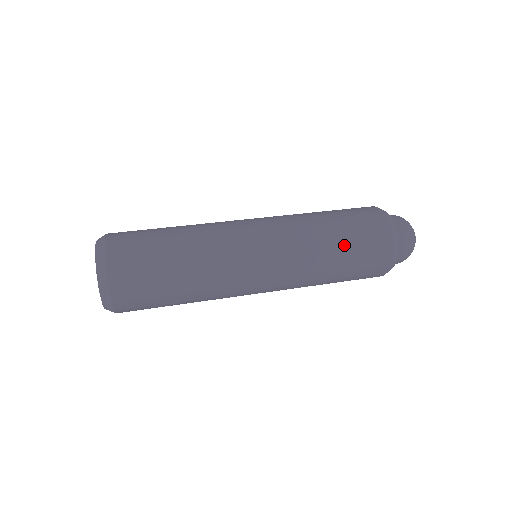
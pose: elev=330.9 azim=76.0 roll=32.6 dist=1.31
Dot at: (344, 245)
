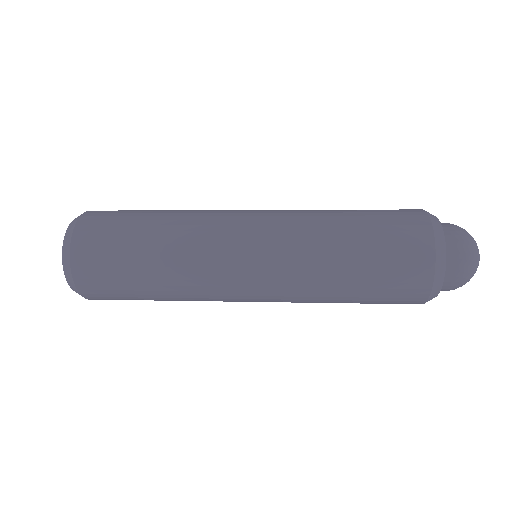
Dot at: (360, 265)
